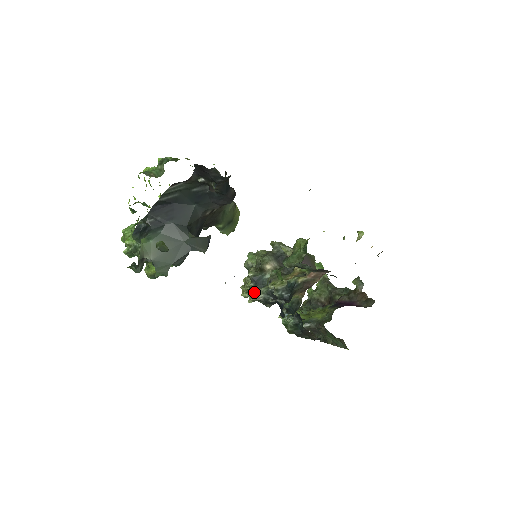
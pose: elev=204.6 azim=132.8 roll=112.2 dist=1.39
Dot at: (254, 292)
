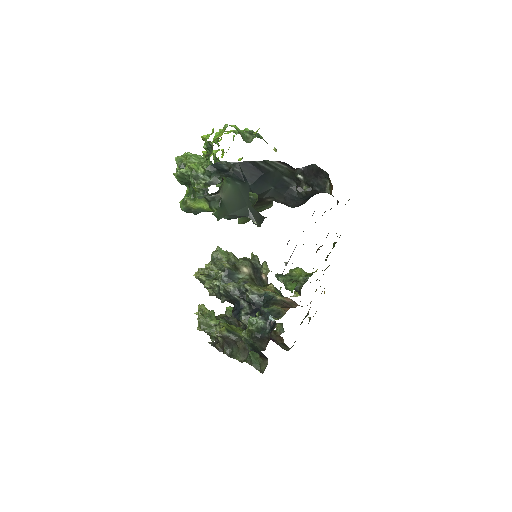
Dot at: (220, 281)
